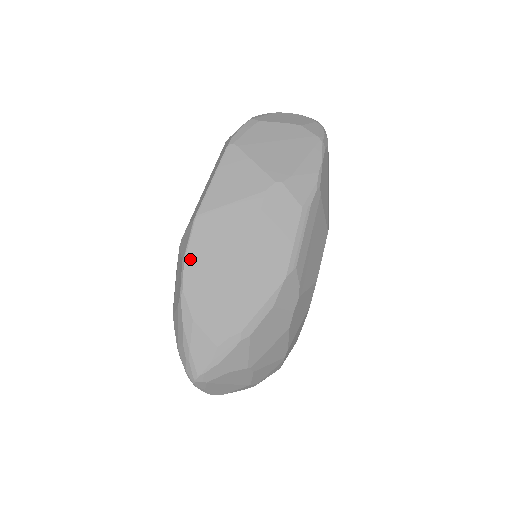
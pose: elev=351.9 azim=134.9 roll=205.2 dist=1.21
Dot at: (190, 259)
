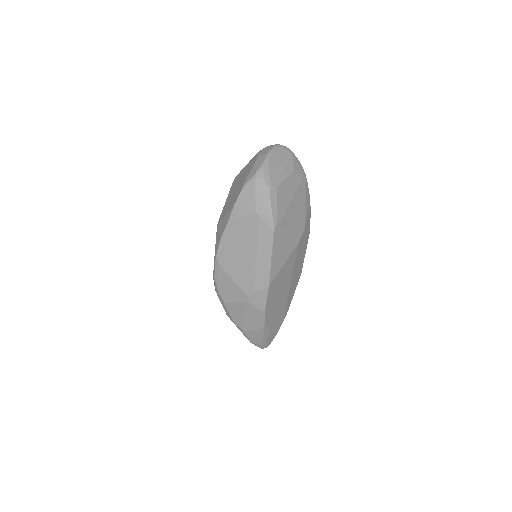
Dot at: (268, 308)
